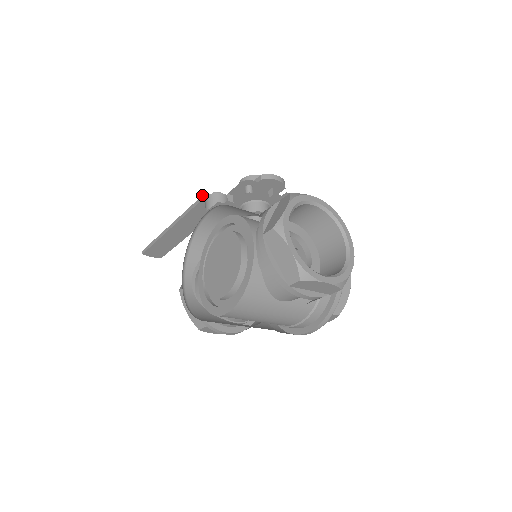
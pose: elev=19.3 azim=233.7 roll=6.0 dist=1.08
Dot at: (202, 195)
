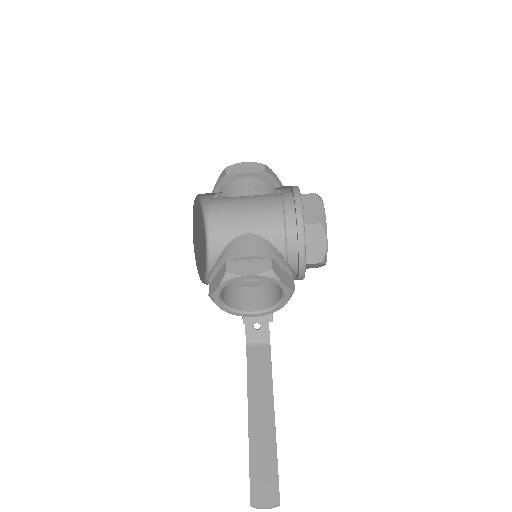
Dot at: (246, 349)
